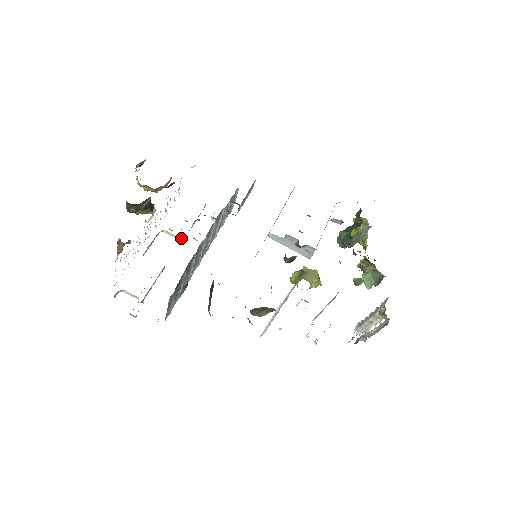
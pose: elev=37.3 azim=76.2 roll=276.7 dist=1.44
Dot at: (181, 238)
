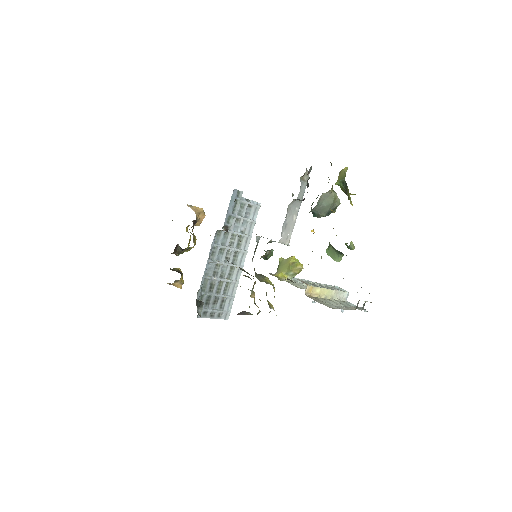
Dot at: occluded
